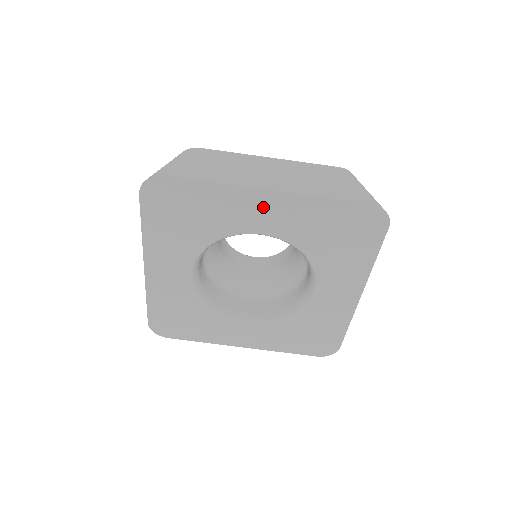
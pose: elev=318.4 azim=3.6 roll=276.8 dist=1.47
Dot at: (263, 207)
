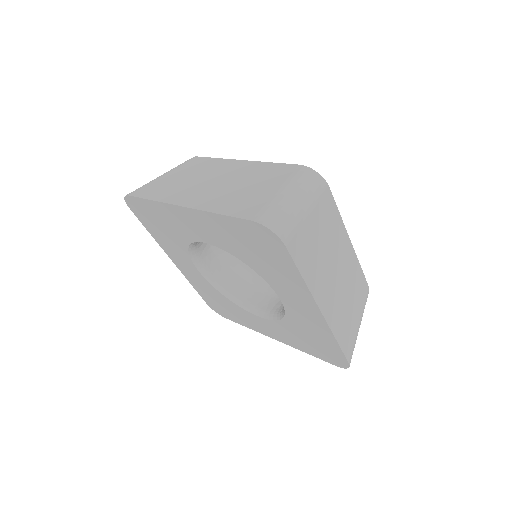
Dot at: (190, 220)
